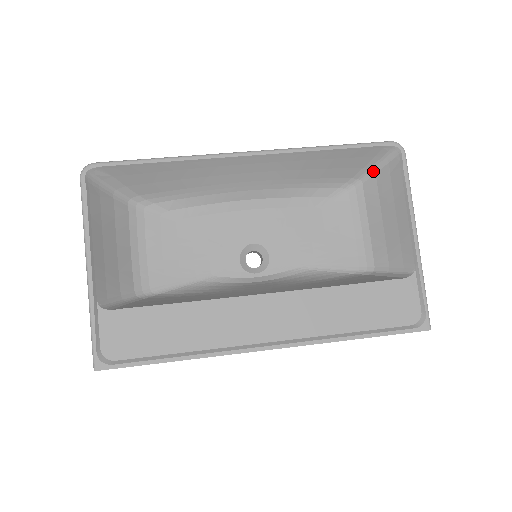
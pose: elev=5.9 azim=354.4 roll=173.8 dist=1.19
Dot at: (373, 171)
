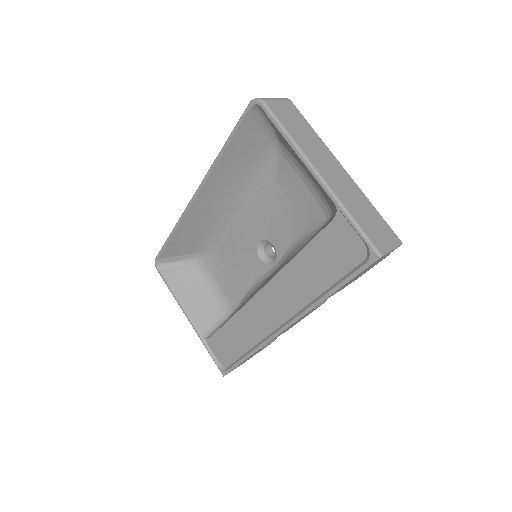
Dot at: (272, 128)
